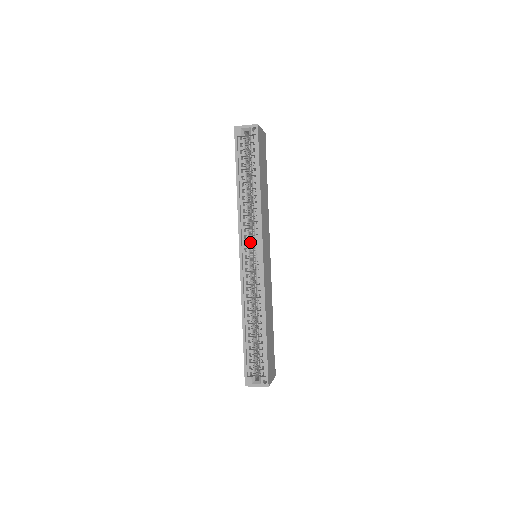
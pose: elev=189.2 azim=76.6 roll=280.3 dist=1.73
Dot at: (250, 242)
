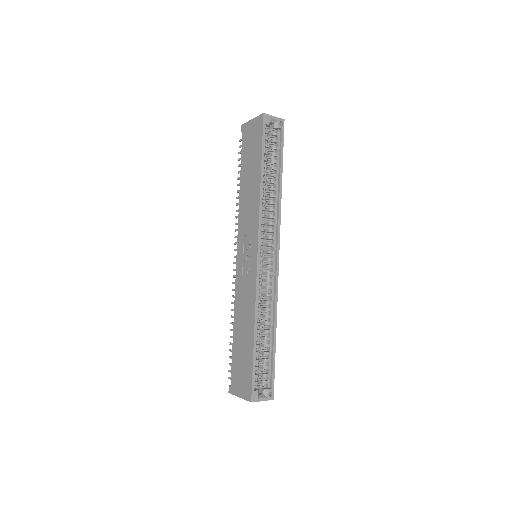
Dot at: occluded
